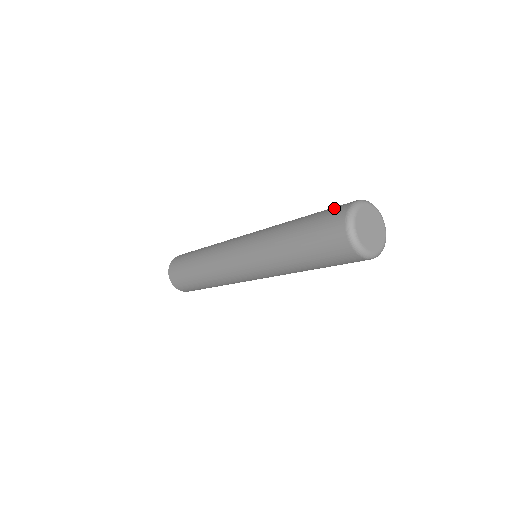
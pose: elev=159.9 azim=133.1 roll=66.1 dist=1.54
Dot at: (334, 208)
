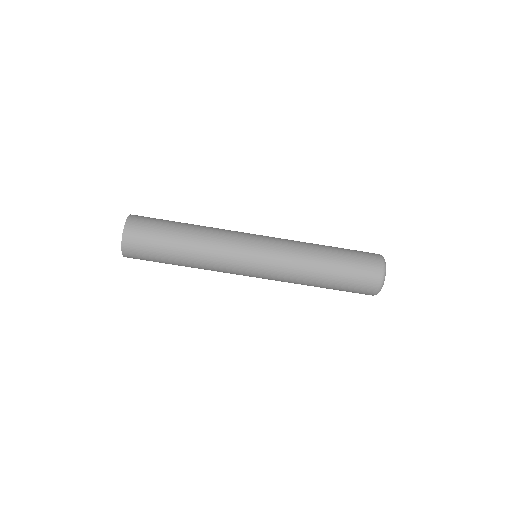
Dot at: (366, 272)
